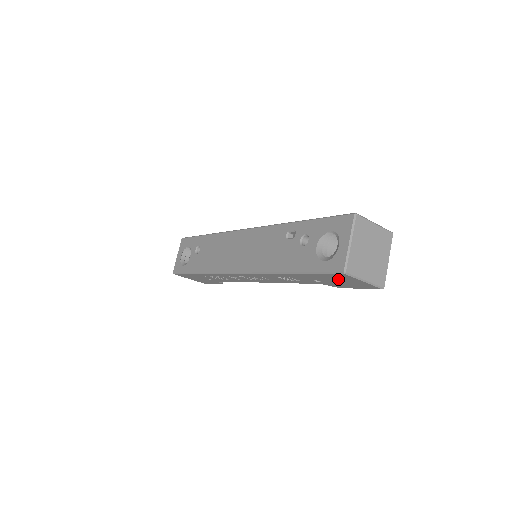
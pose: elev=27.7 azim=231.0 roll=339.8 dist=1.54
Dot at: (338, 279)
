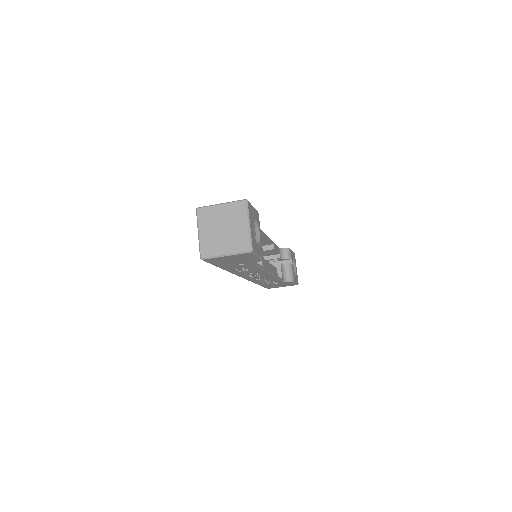
Dot at: (226, 261)
